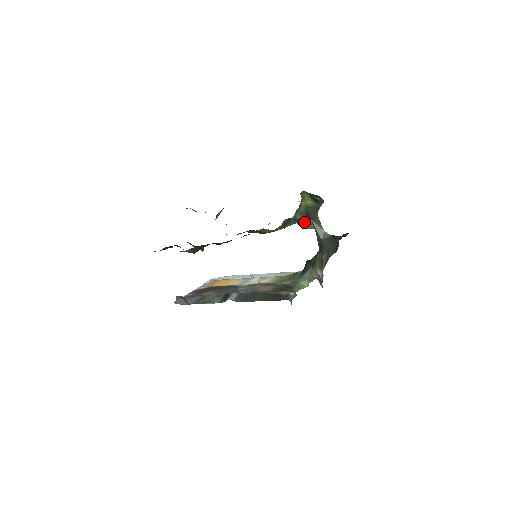
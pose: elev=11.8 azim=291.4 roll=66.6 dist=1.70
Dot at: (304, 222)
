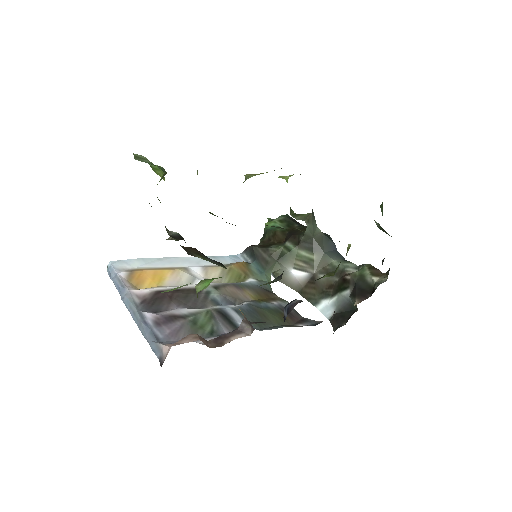
Dot at: (305, 214)
